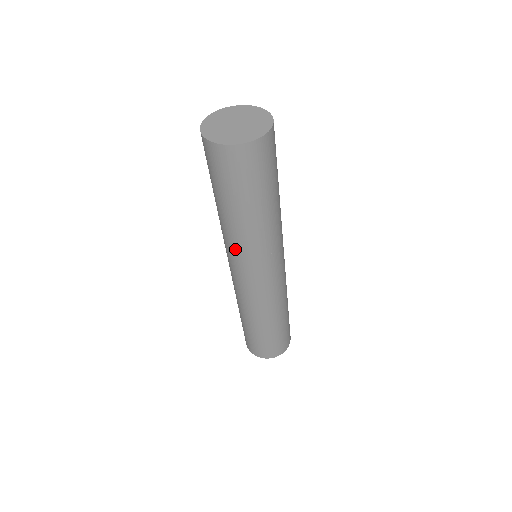
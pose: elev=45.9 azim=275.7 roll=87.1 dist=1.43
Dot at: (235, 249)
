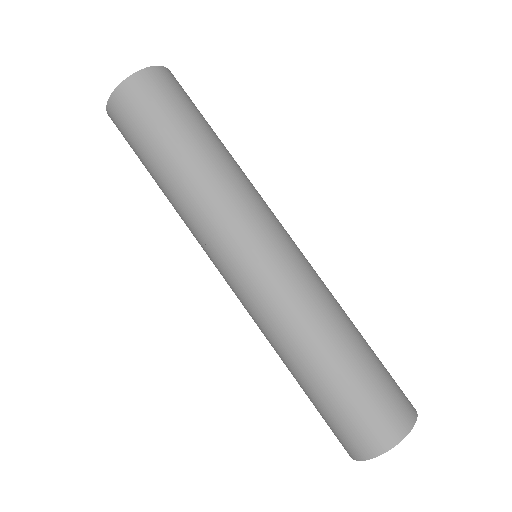
Dot at: (197, 233)
